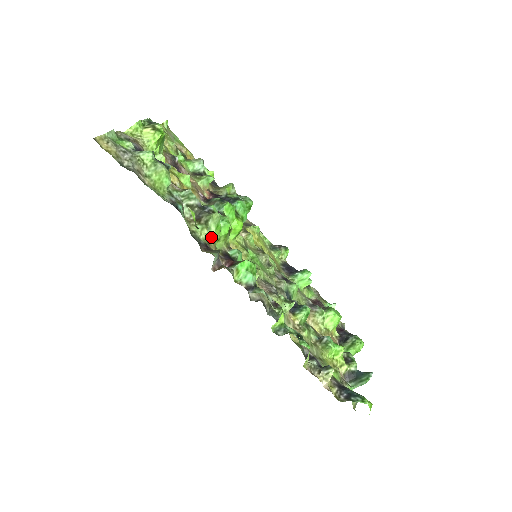
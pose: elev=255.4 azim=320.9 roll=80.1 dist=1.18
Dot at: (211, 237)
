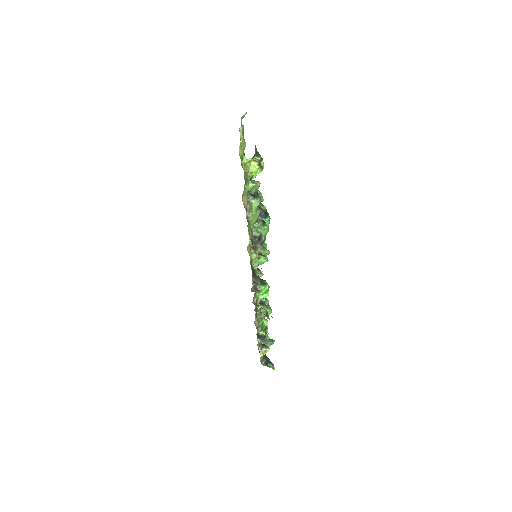
Dot at: occluded
